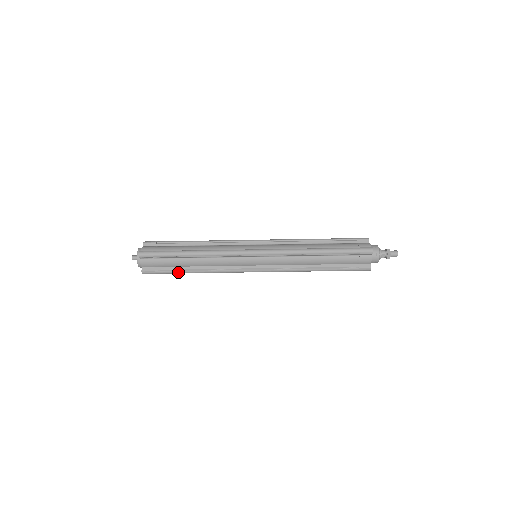
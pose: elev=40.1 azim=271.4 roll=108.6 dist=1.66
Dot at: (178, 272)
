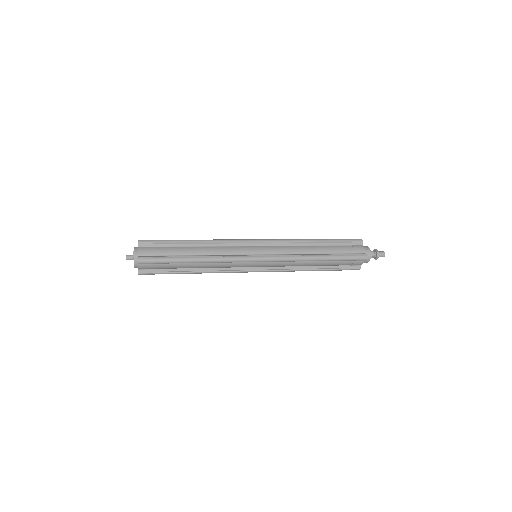
Dot at: (177, 273)
